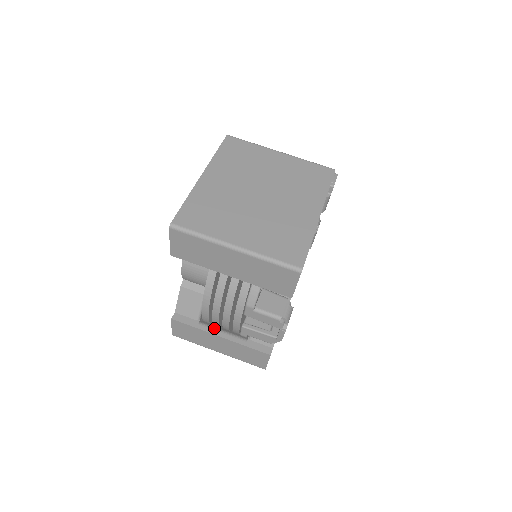
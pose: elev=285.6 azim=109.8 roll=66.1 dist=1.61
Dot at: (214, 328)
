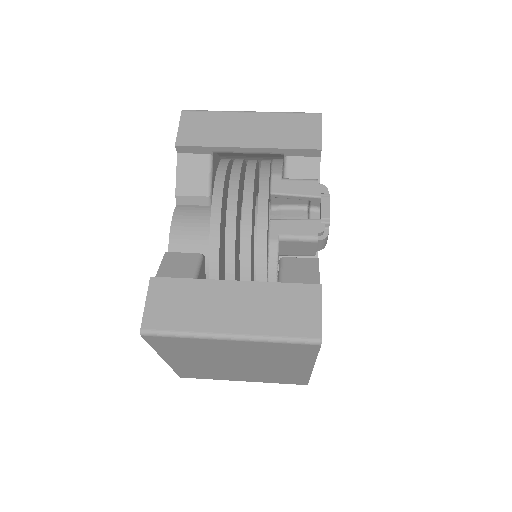
Dot at: occluded
